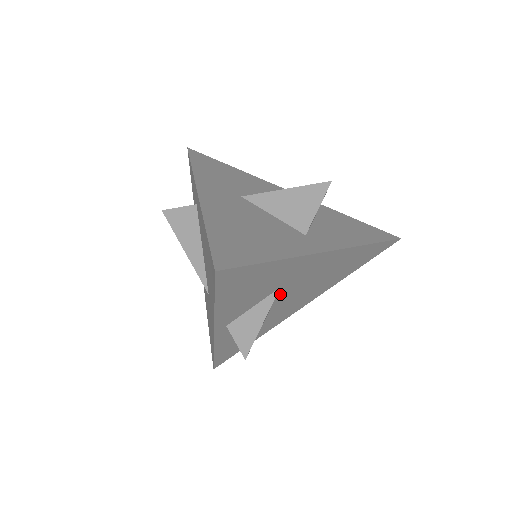
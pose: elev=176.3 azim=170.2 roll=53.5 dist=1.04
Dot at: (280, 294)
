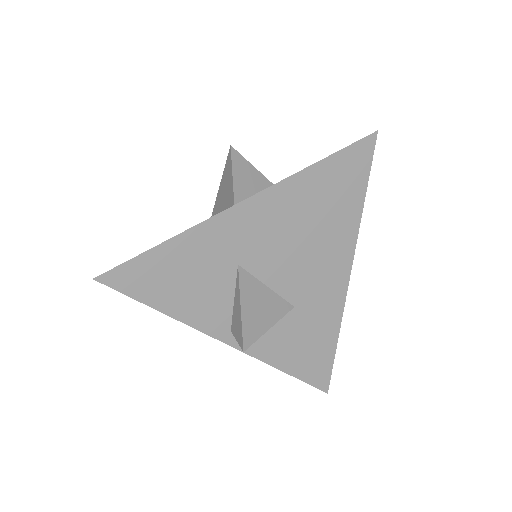
Dot at: (257, 272)
